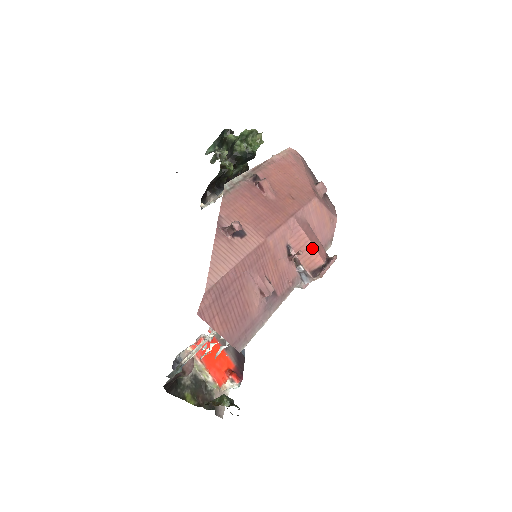
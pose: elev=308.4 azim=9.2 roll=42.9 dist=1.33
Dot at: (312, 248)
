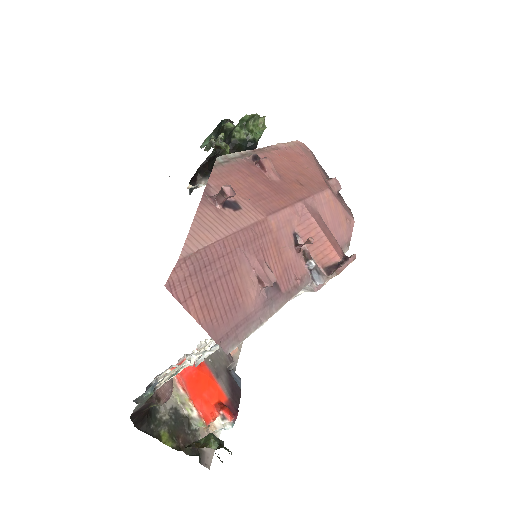
Dot at: (325, 241)
